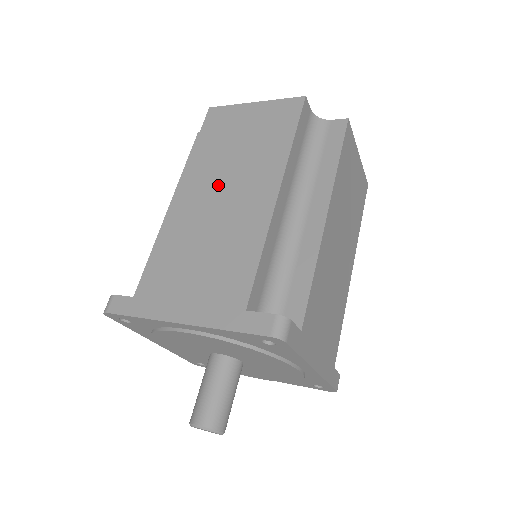
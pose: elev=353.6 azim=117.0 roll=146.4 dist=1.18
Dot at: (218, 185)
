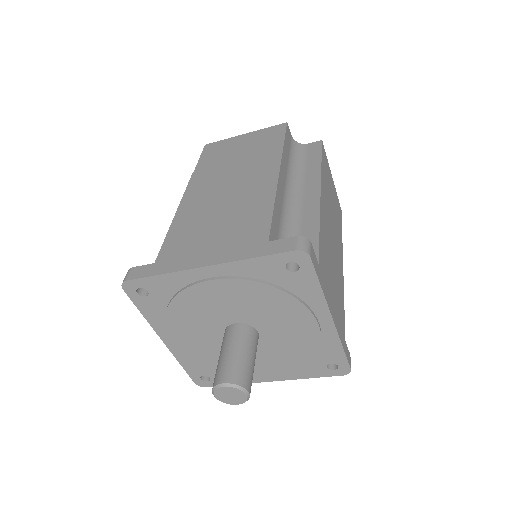
Dot at: (223, 181)
